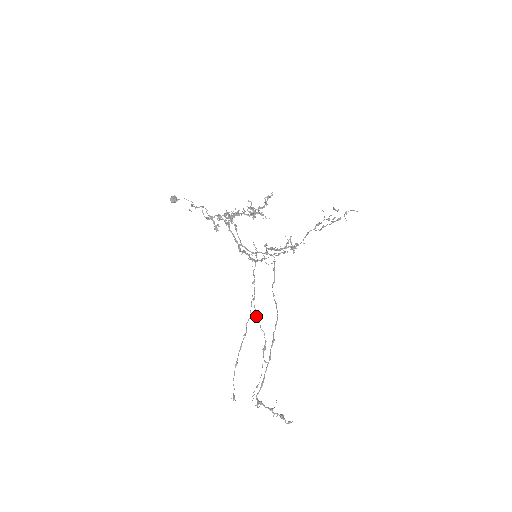
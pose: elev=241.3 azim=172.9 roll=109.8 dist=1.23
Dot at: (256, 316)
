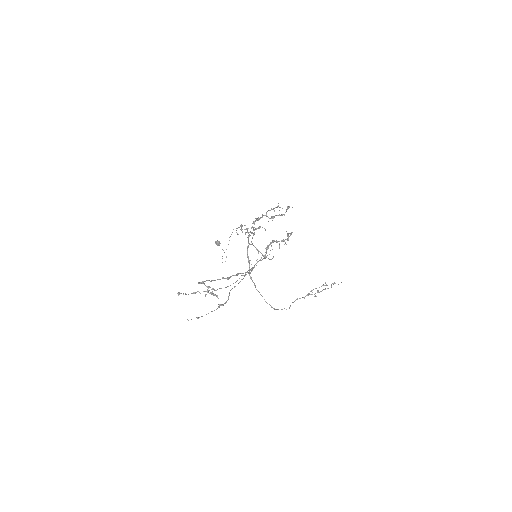
Dot at: occluded
